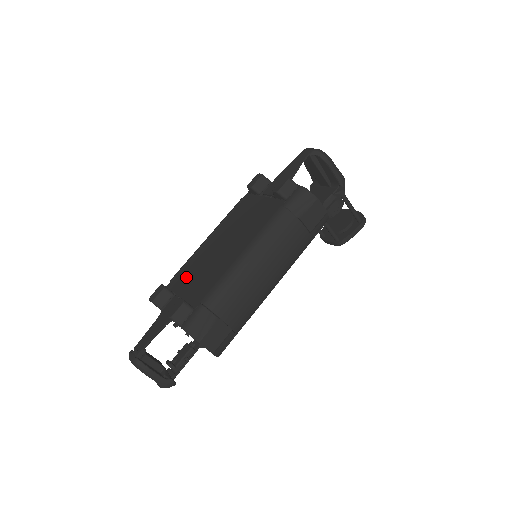
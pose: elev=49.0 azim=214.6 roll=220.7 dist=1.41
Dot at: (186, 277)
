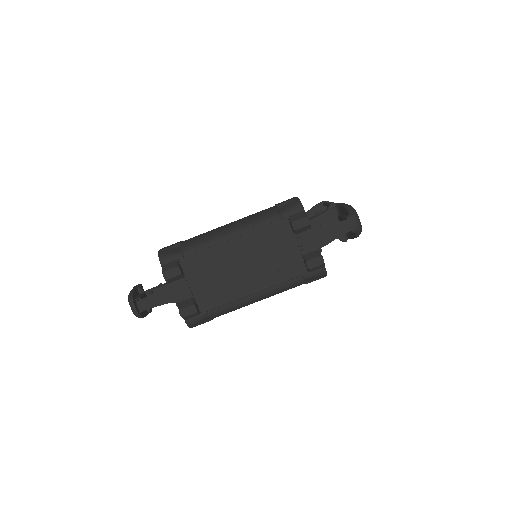
Dot at: (200, 268)
